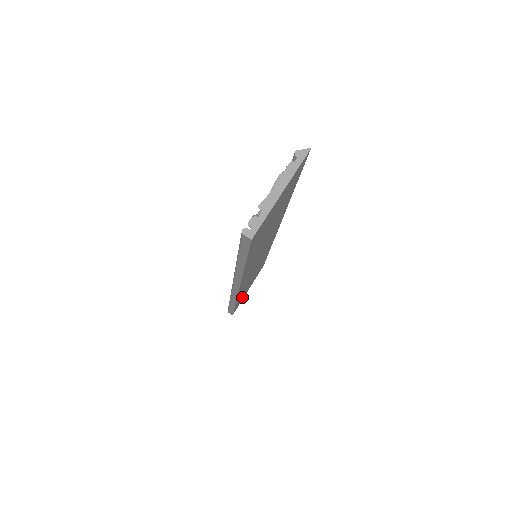
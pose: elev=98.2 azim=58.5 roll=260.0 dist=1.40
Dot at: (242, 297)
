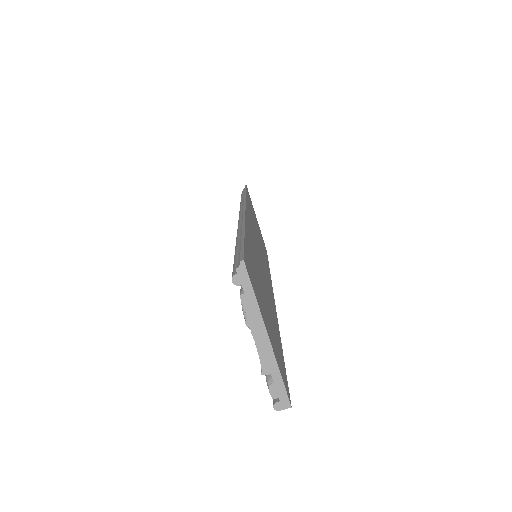
Dot at: occluded
